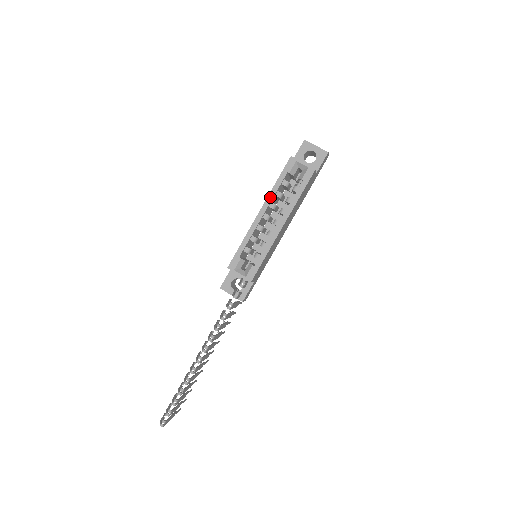
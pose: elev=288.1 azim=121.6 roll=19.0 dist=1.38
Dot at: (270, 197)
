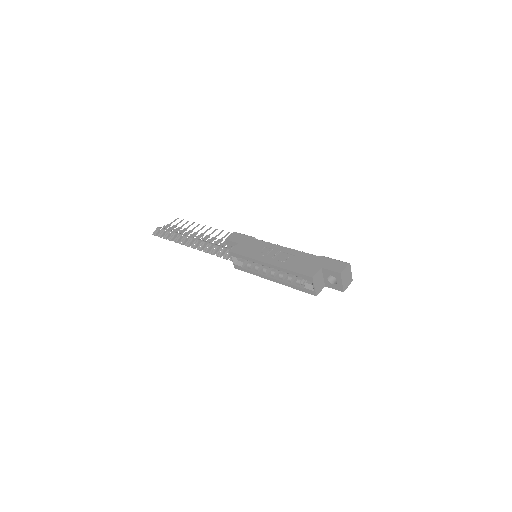
Dot at: (280, 269)
